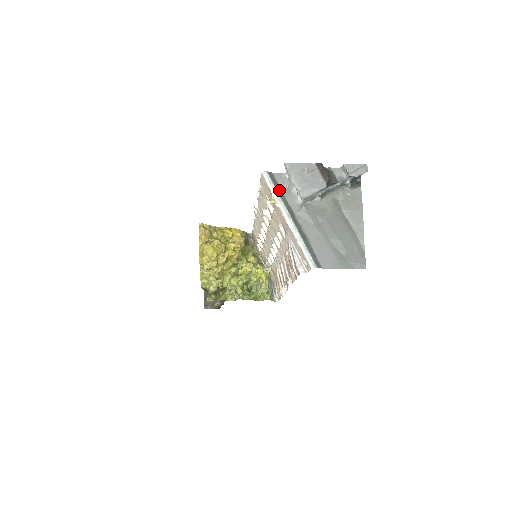
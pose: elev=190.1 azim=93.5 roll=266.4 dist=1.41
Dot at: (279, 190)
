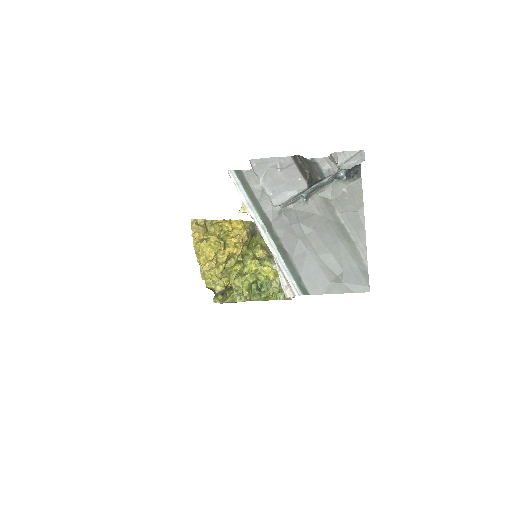
Dot at: (250, 193)
